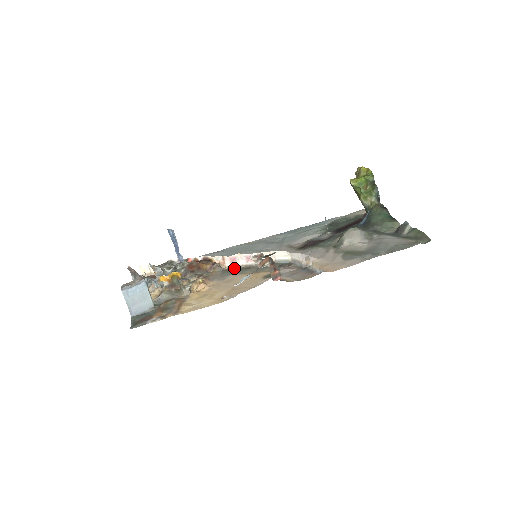
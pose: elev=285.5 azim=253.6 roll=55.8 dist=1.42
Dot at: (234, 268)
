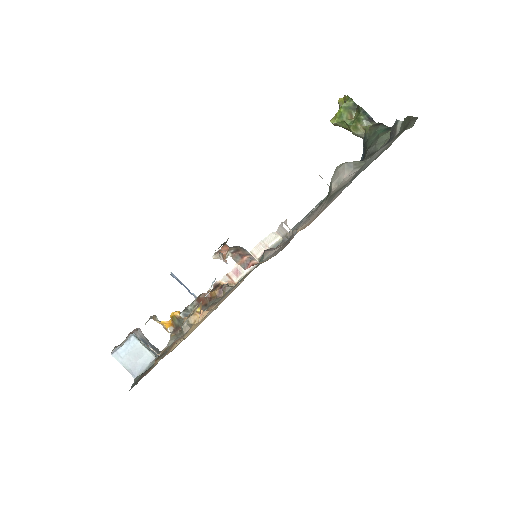
Dot at: occluded
